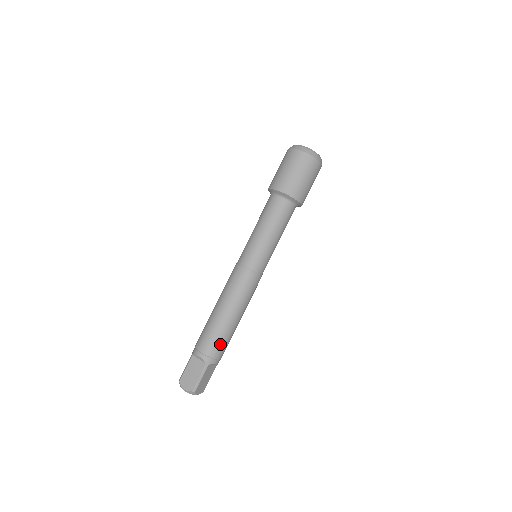
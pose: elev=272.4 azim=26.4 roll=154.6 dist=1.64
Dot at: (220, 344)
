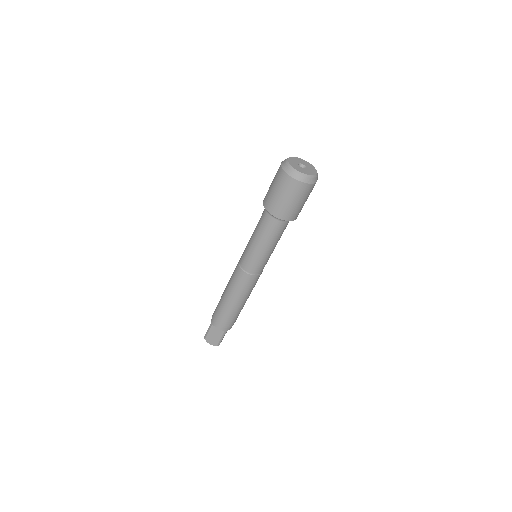
Dot at: (234, 320)
